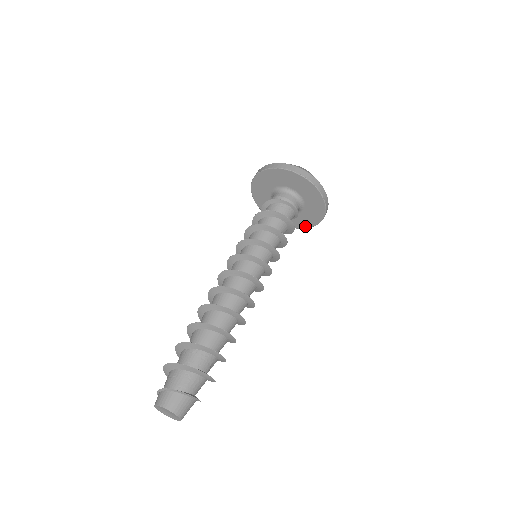
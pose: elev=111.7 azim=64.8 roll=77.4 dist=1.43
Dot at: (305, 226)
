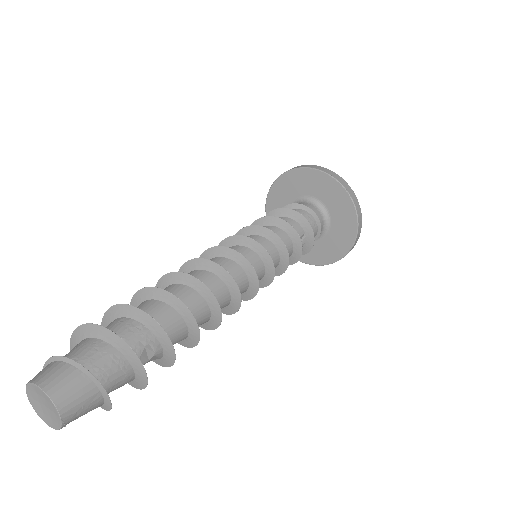
Dot at: (336, 257)
